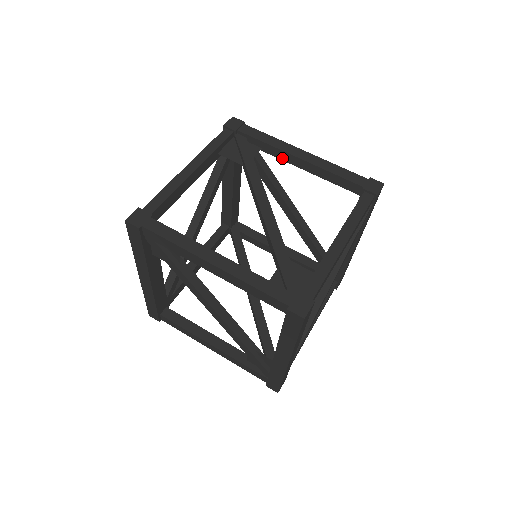
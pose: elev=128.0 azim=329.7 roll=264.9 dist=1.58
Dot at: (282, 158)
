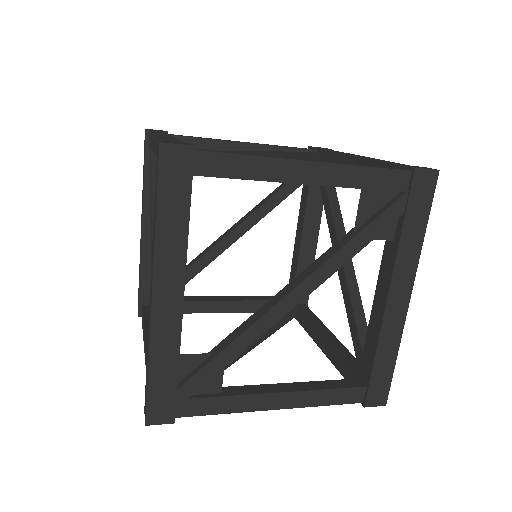
Dot at: occluded
